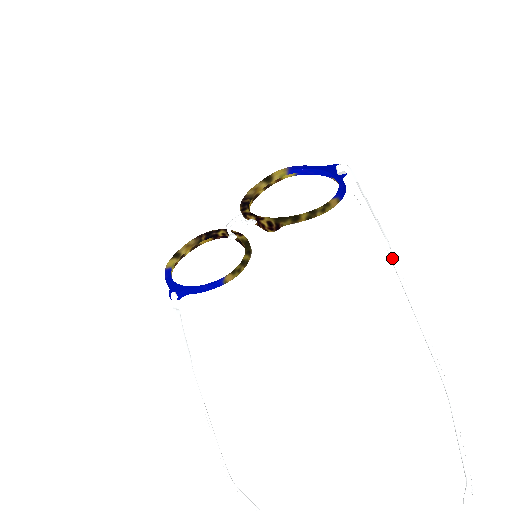
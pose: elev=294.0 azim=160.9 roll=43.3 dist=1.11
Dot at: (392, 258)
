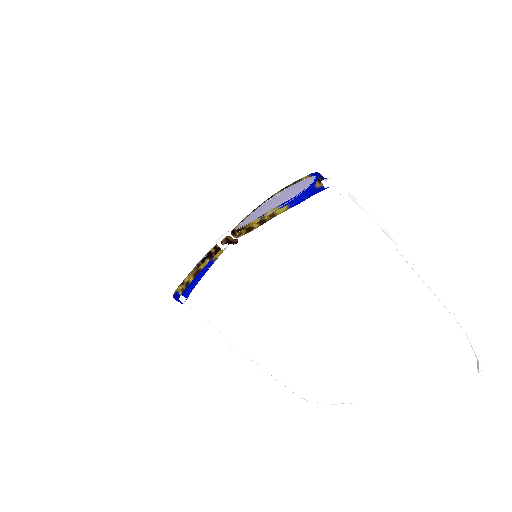
Dot at: (401, 253)
